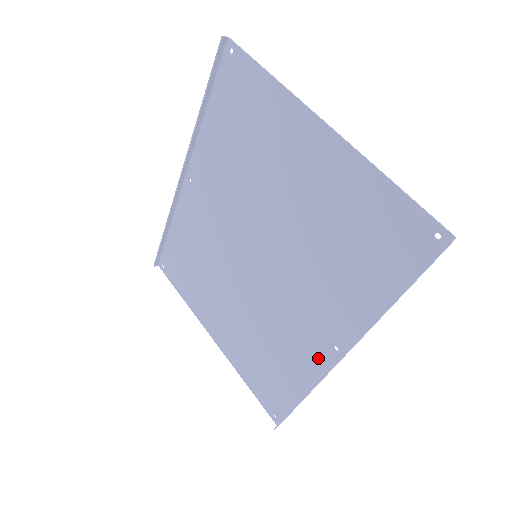
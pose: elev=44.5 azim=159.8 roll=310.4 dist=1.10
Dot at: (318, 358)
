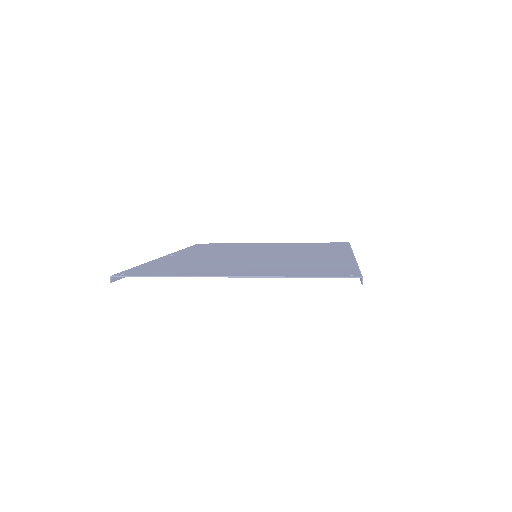
Dot at: occluded
